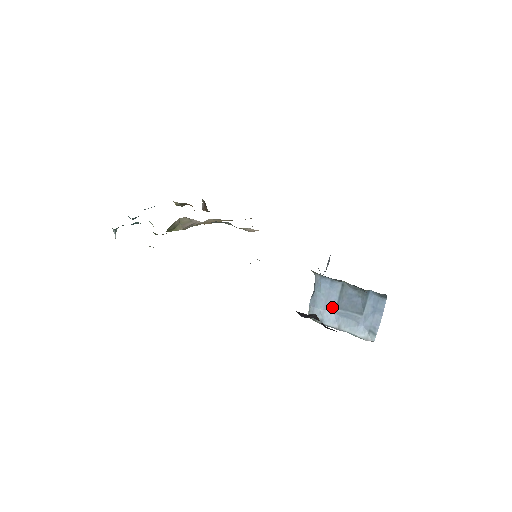
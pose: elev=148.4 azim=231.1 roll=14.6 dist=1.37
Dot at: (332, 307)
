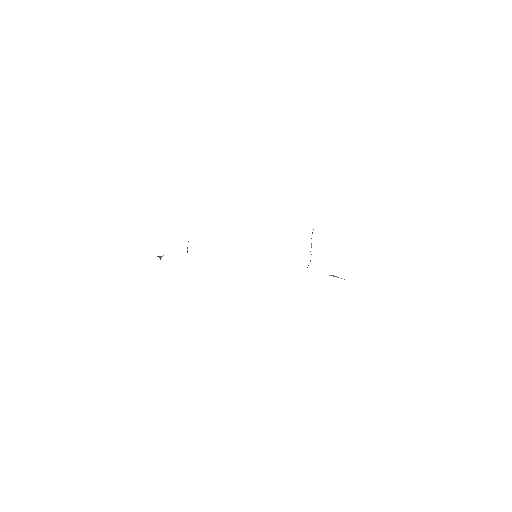
Dot at: occluded
